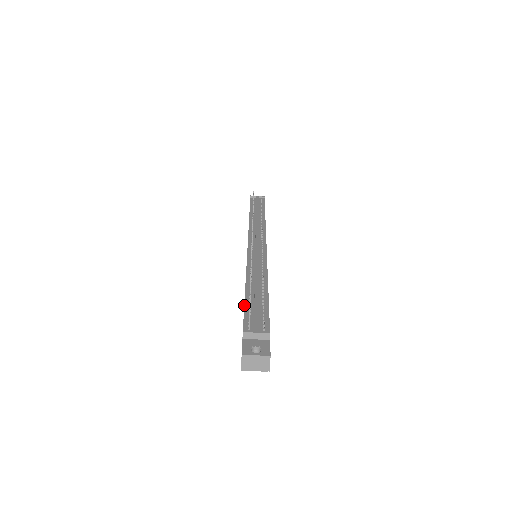
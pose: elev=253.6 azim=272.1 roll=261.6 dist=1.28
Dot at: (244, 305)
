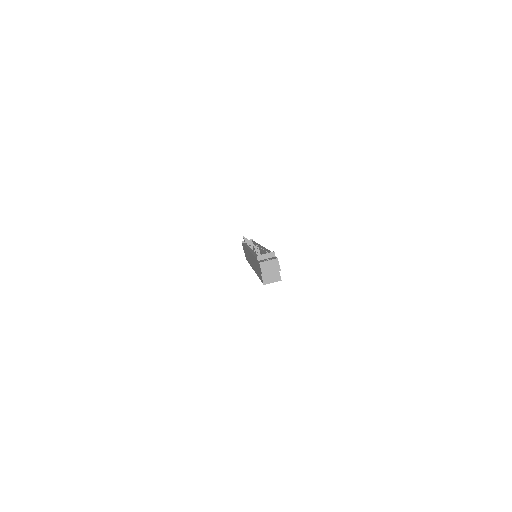
Dot at: (254, 255)
